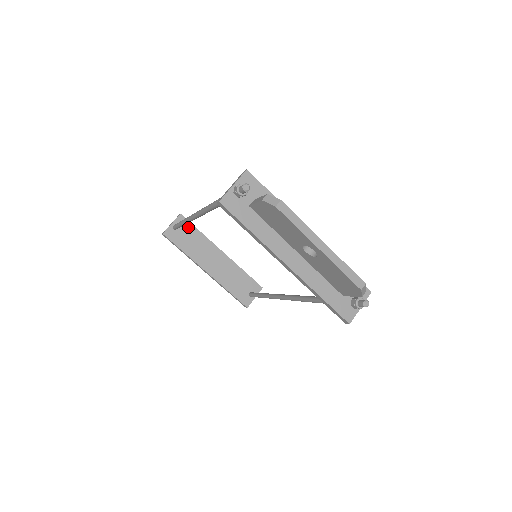
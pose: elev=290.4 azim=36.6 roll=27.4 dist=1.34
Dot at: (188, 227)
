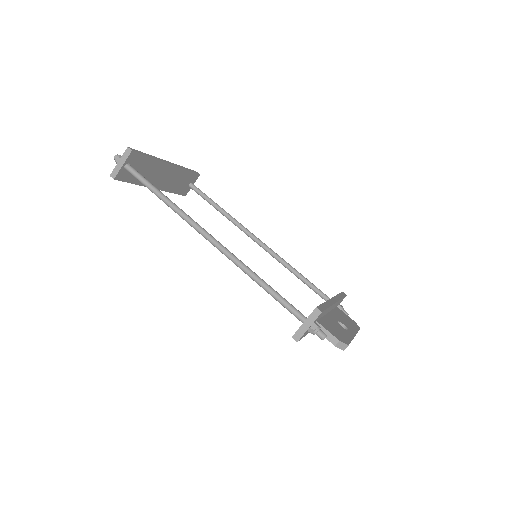
Dot at: (139, 160)
